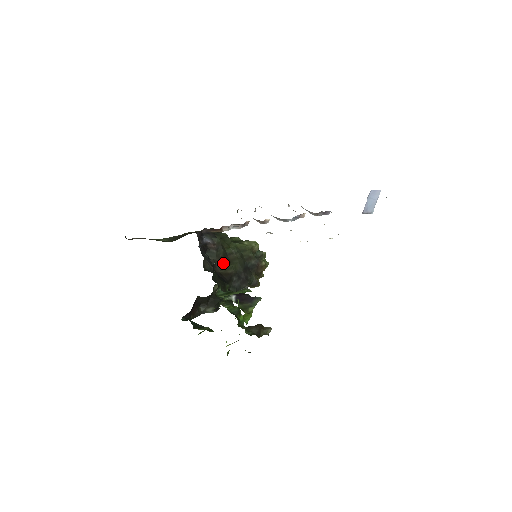
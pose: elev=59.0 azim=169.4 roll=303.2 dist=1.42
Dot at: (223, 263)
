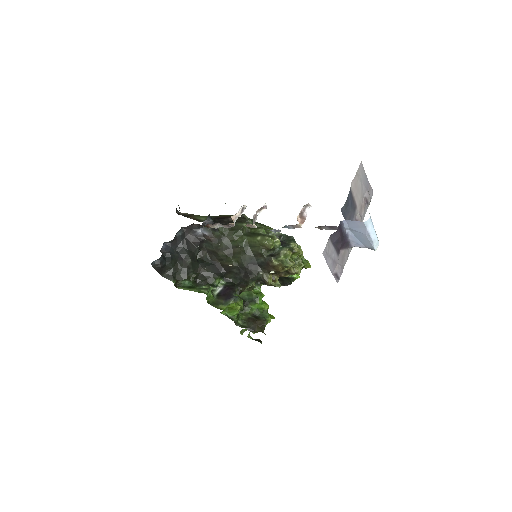
Dot at: (222, 255)
